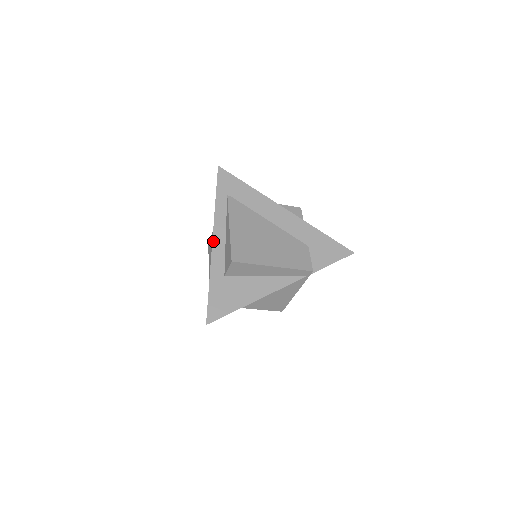
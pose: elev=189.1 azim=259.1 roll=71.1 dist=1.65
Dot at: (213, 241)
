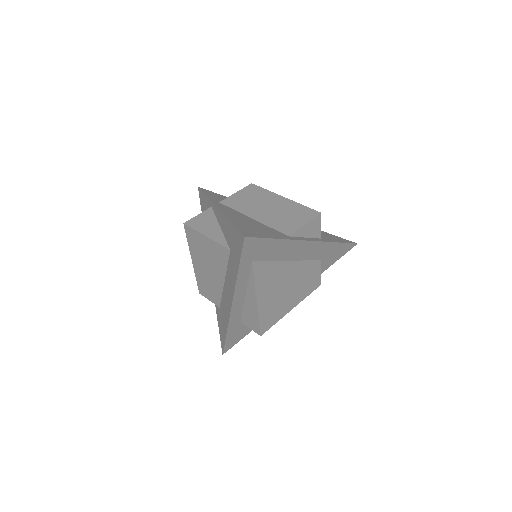
Dot at: (232, 307)
